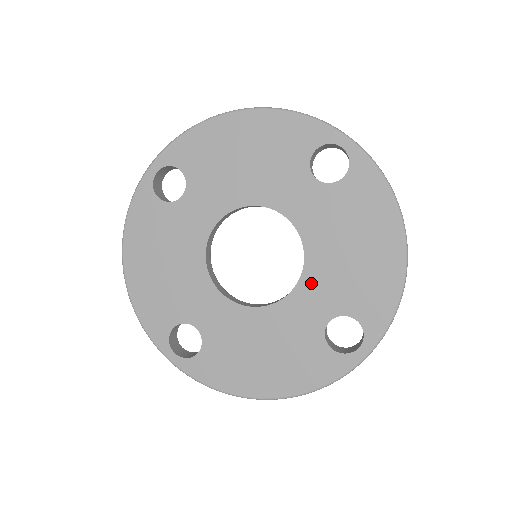
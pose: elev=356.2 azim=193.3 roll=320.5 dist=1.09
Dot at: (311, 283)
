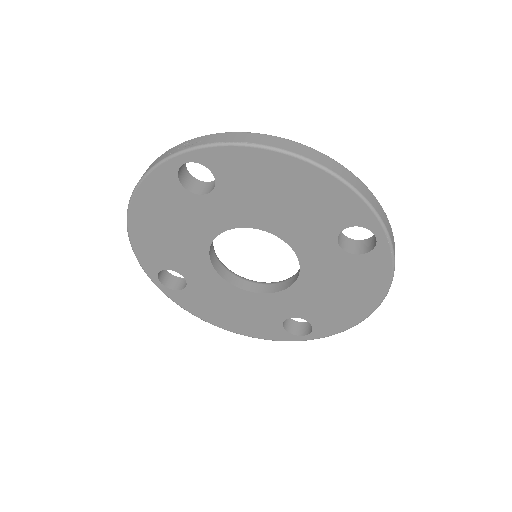
Dot at: (291, 296)
